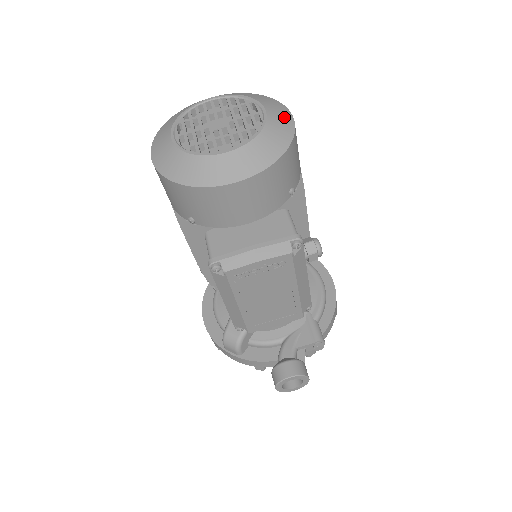
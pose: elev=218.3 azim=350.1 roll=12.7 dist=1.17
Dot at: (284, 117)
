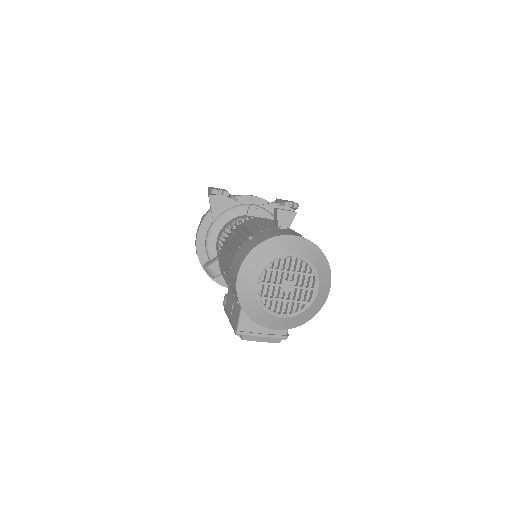
Dot at: (325, 294)
